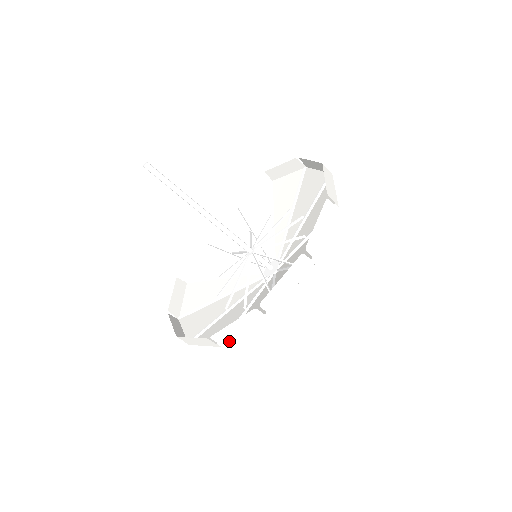
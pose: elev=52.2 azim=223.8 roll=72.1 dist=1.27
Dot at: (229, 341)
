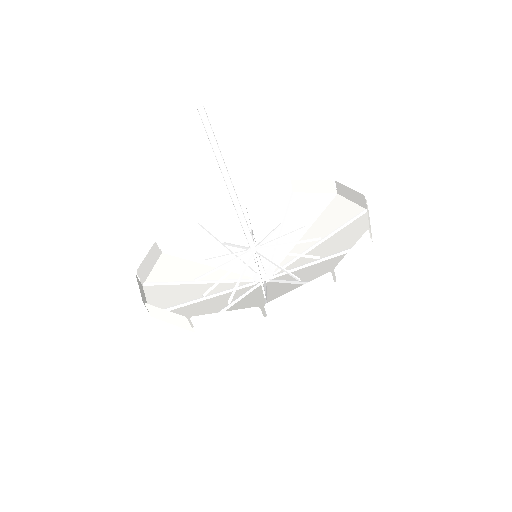
Dot at: (280, 315)
